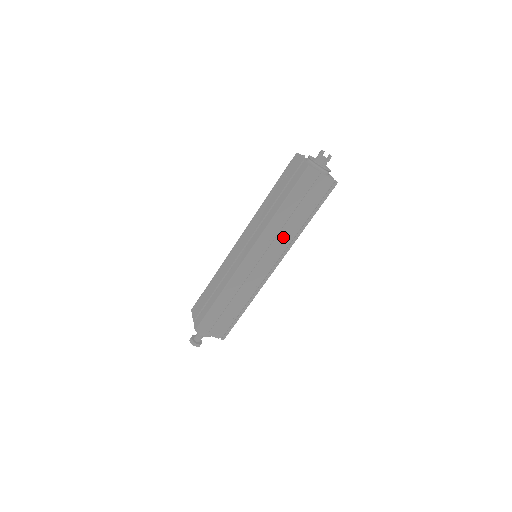
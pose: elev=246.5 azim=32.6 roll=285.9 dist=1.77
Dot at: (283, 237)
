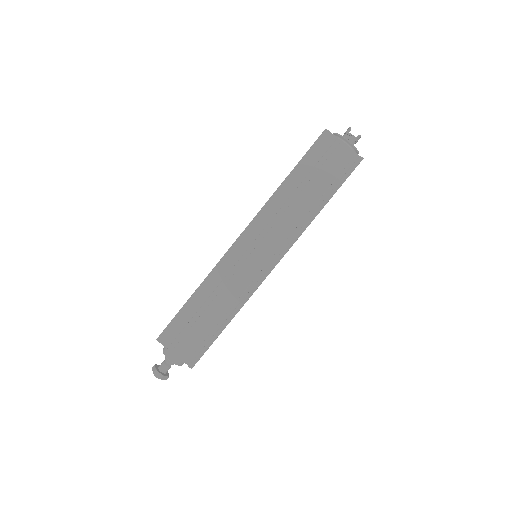
Dot at: (288, 221)
